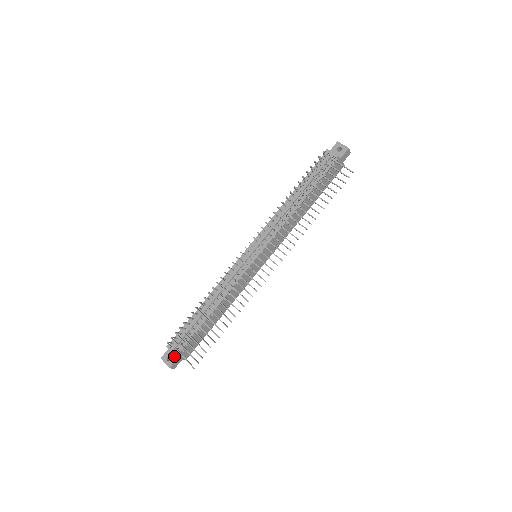
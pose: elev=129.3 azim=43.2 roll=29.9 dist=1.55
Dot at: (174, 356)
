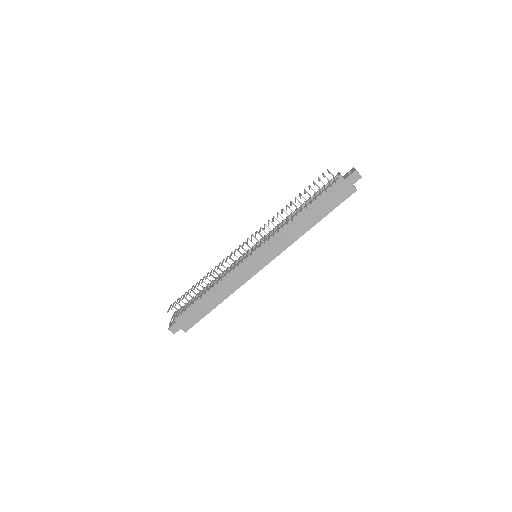
Dot at: (175, 321)
